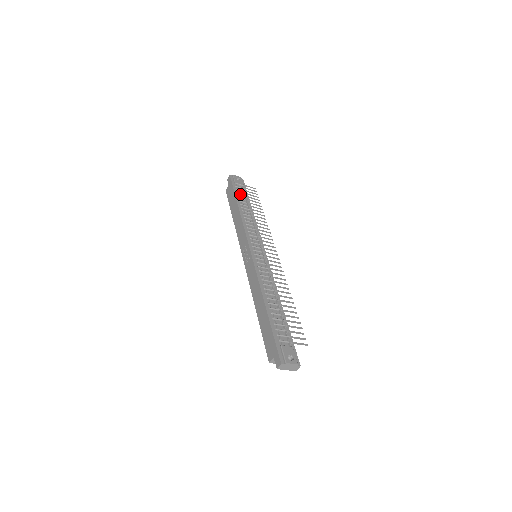
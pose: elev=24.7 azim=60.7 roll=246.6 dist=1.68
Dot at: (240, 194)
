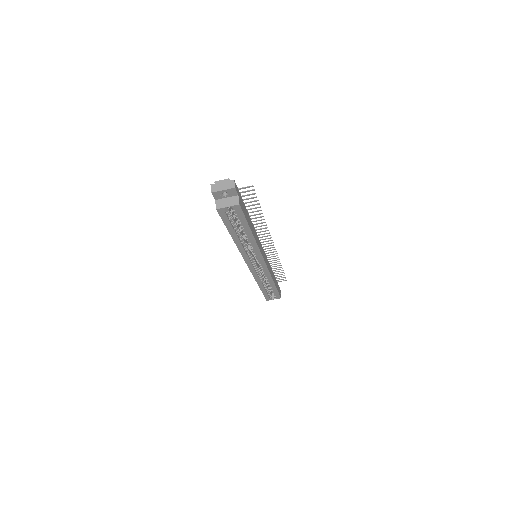
Dot at: occluded
